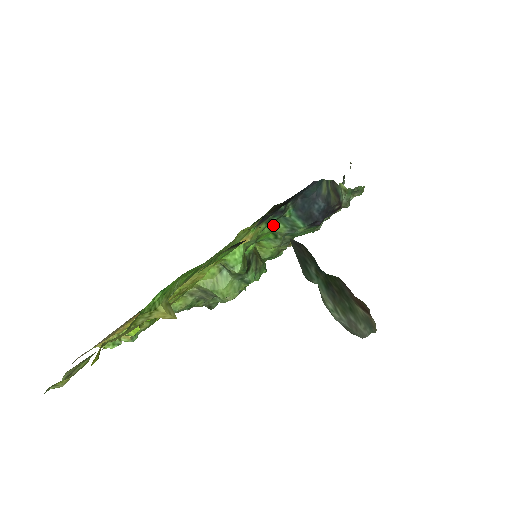
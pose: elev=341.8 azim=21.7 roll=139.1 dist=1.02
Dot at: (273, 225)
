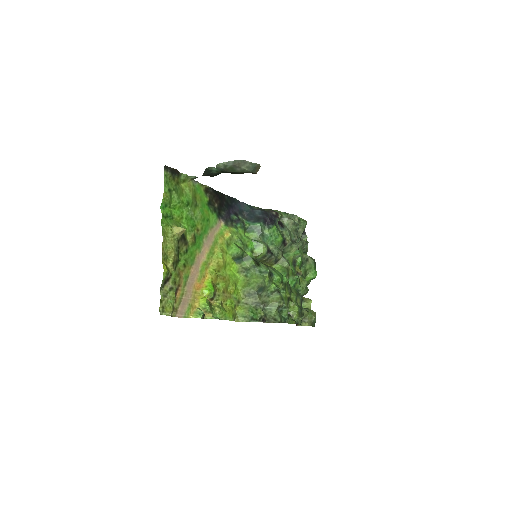
Dot at: (248, 236)
